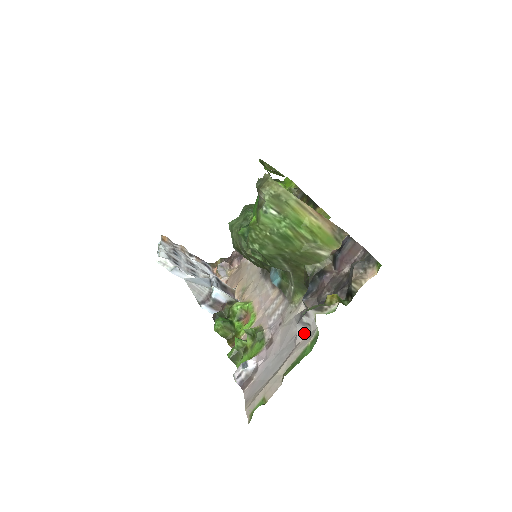
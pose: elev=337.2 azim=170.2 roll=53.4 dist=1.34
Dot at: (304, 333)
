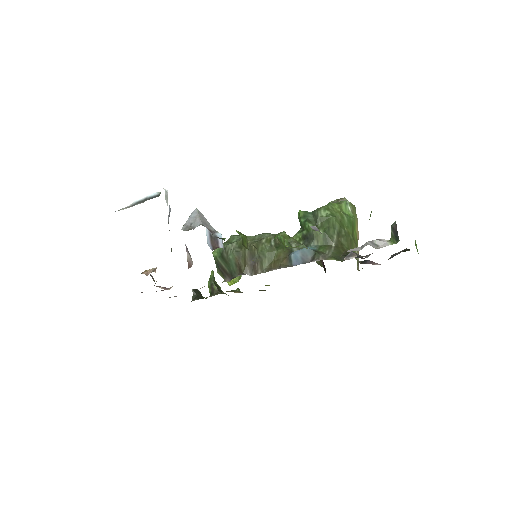
Dot at: (373, 247)
